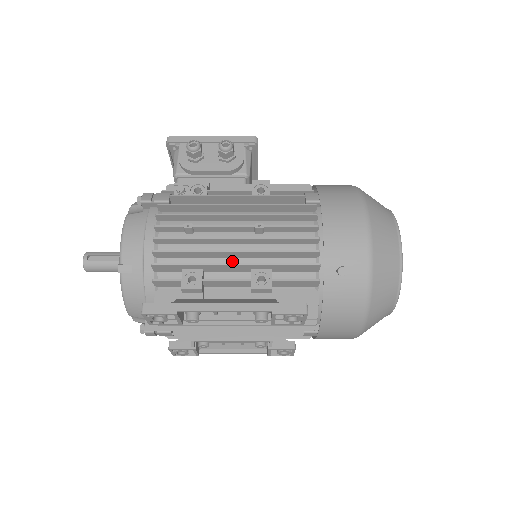
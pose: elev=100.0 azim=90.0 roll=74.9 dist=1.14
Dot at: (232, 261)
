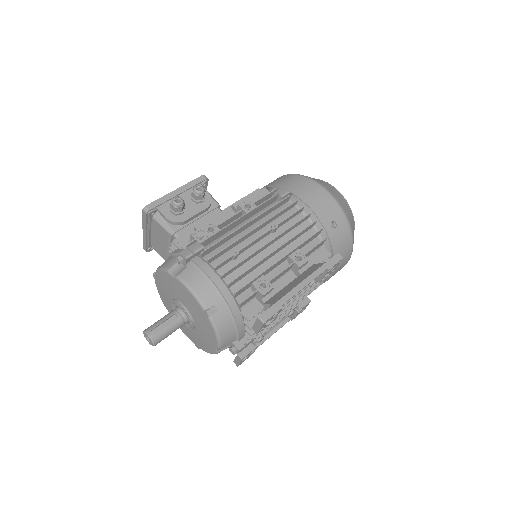
Dot at: (273, 259)
